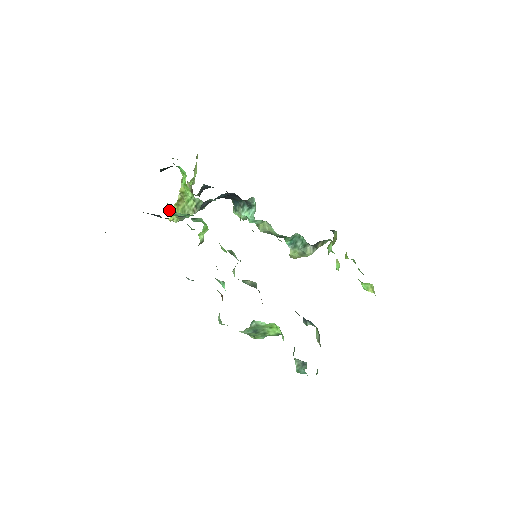
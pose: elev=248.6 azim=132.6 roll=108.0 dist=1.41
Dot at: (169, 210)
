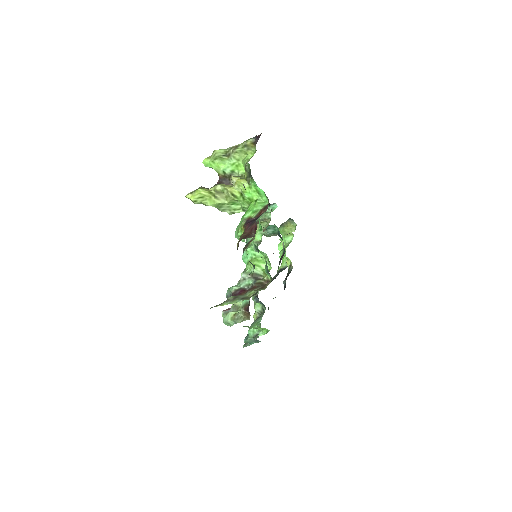
Dot at: (243, 240)
